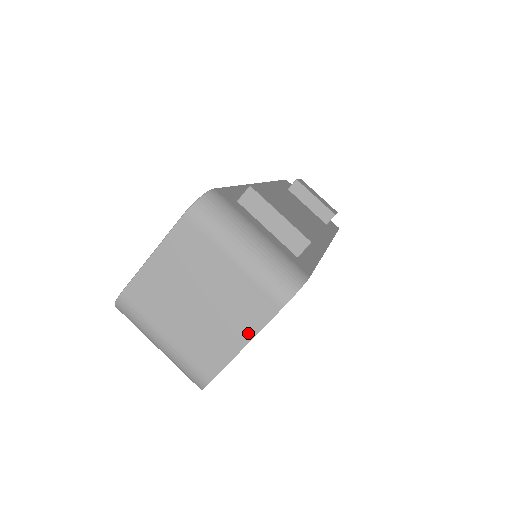
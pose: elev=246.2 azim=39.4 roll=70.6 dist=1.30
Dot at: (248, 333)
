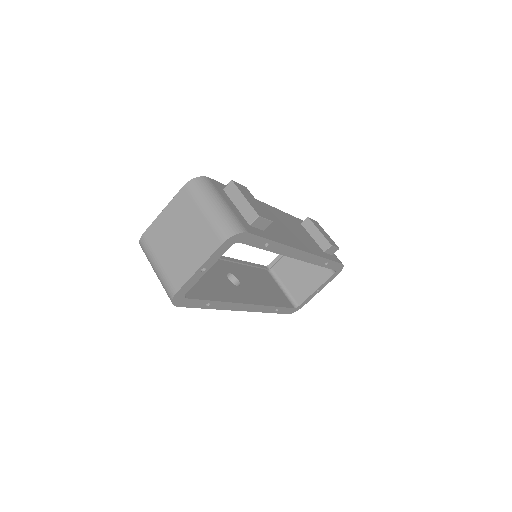
Dot at: (202, 260)
